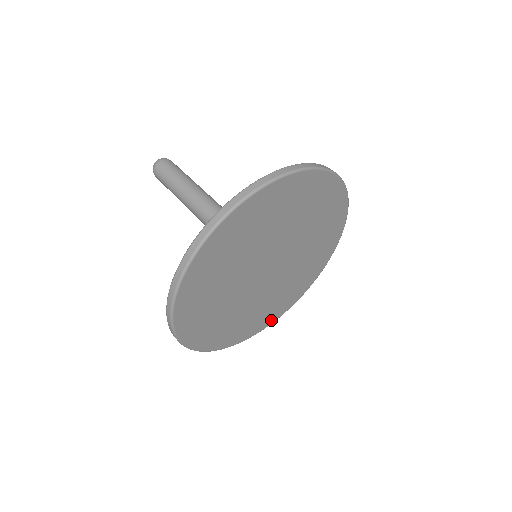
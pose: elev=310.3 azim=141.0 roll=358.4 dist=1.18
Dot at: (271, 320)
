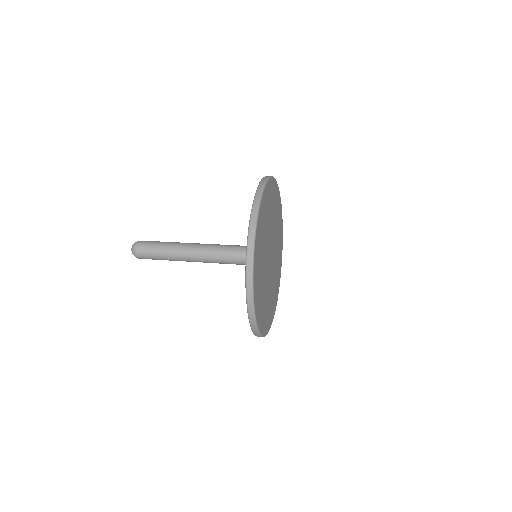
Dot at: (273, 313)
